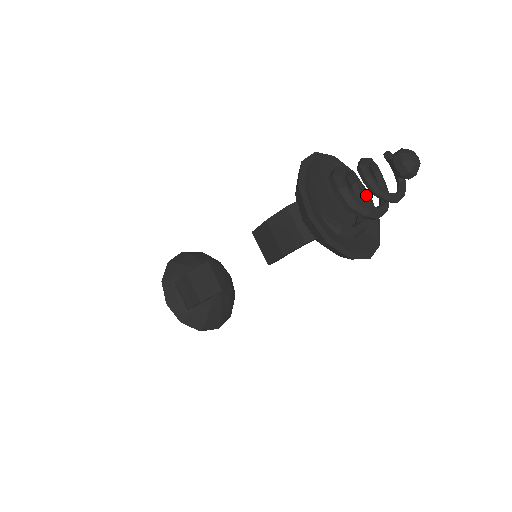
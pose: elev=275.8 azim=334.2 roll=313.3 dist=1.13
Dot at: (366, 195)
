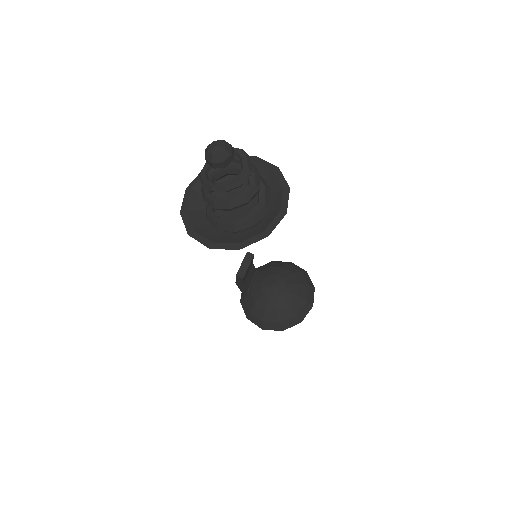
Dot at: (279, 210)
